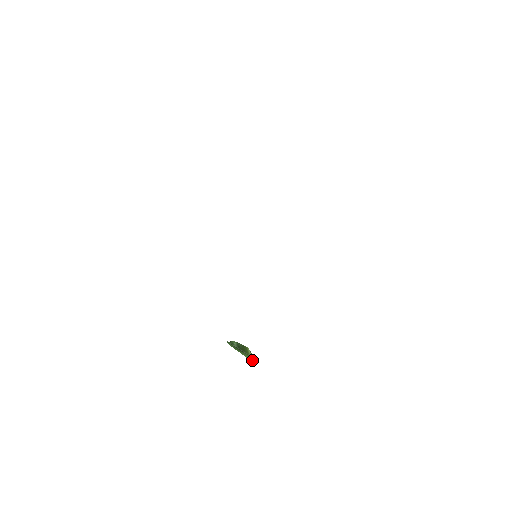
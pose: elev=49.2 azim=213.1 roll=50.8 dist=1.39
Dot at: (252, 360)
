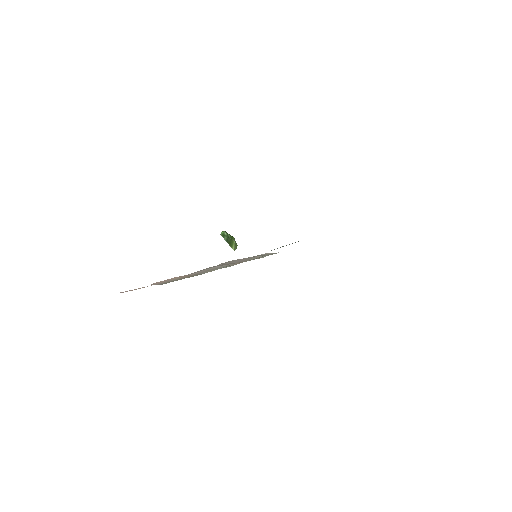
Dot at: occluded
